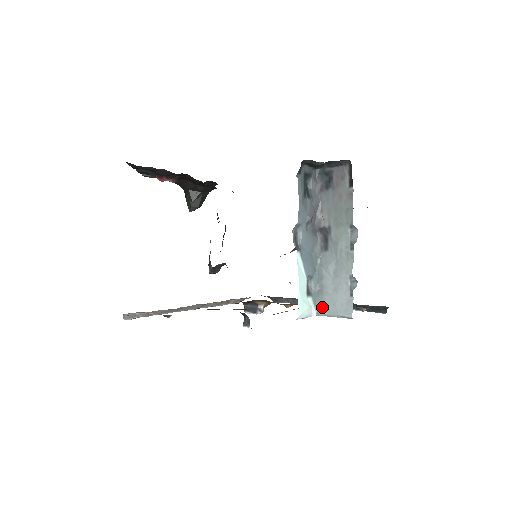
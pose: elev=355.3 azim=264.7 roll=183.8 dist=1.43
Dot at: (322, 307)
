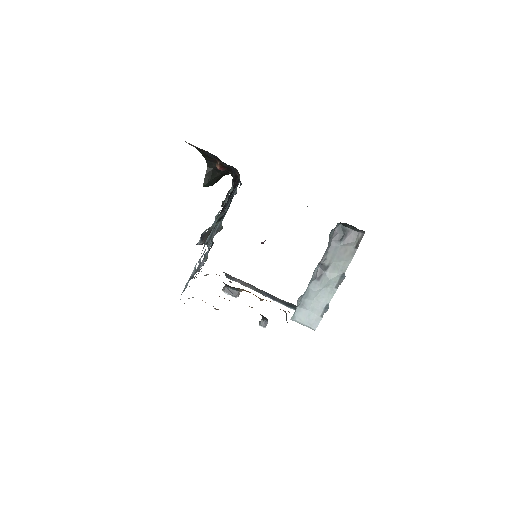
Dot at: (297, 315)
